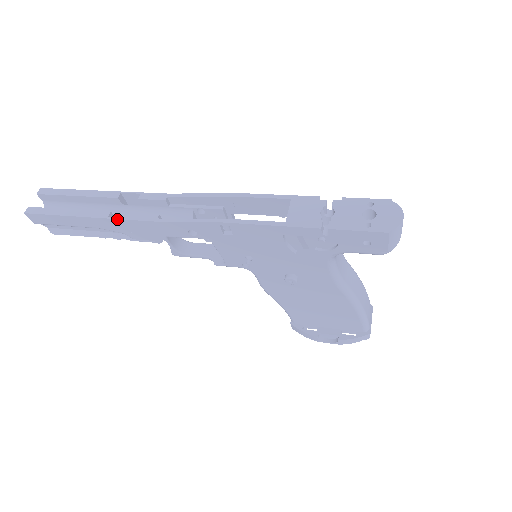
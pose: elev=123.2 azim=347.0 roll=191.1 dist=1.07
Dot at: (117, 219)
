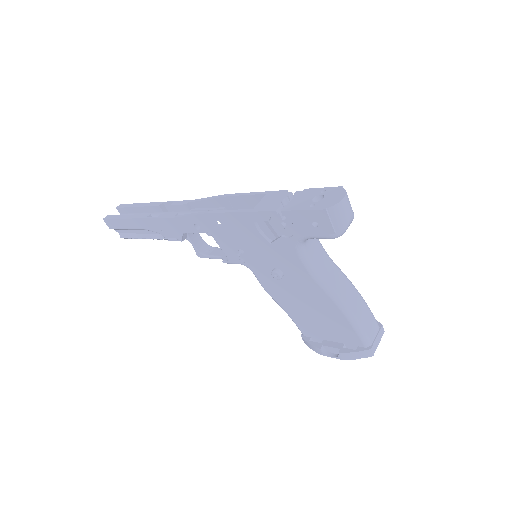
Dot at: (151, 218)
